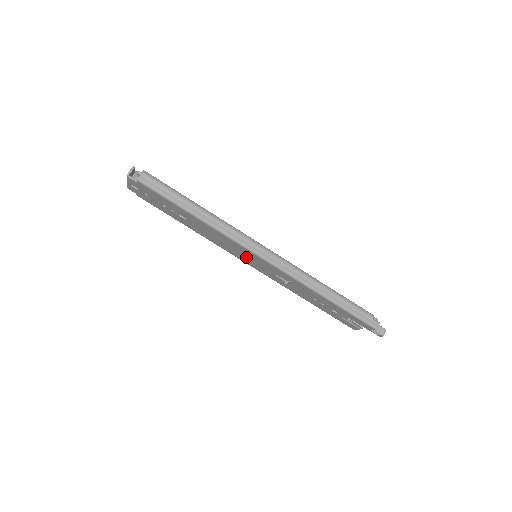
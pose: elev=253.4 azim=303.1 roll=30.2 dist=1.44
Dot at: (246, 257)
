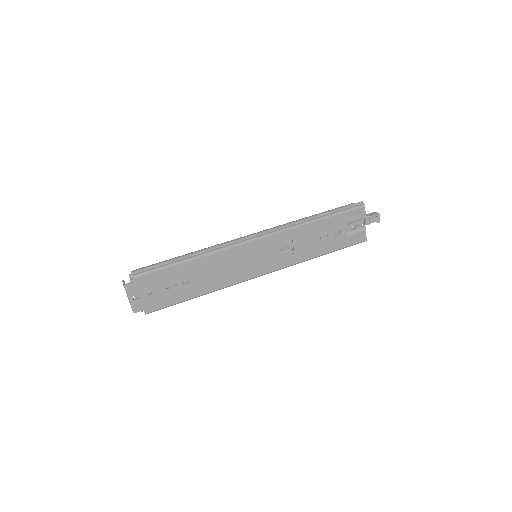
Dot at: (251, 262)
